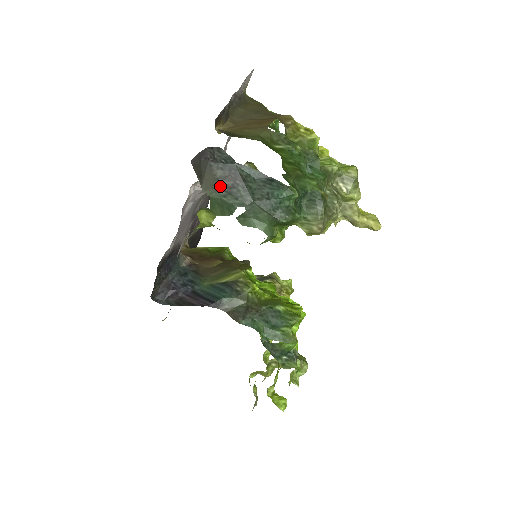
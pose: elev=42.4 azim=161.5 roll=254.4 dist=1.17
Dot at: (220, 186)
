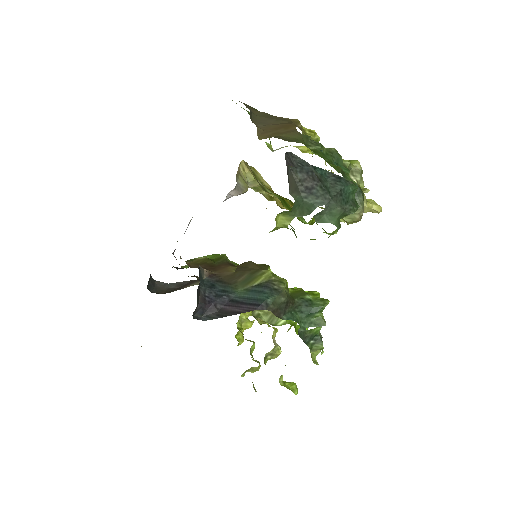
Dot at: (301, 188)
